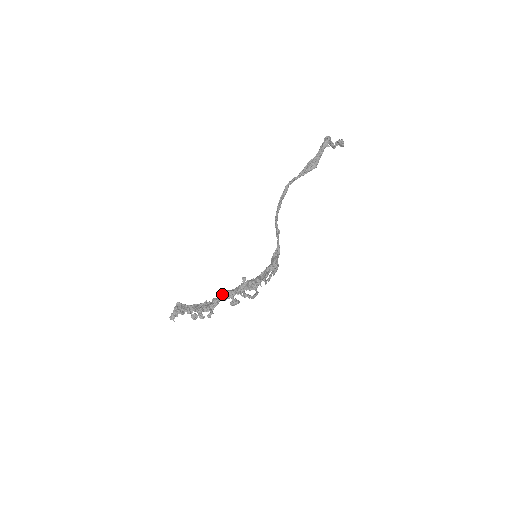
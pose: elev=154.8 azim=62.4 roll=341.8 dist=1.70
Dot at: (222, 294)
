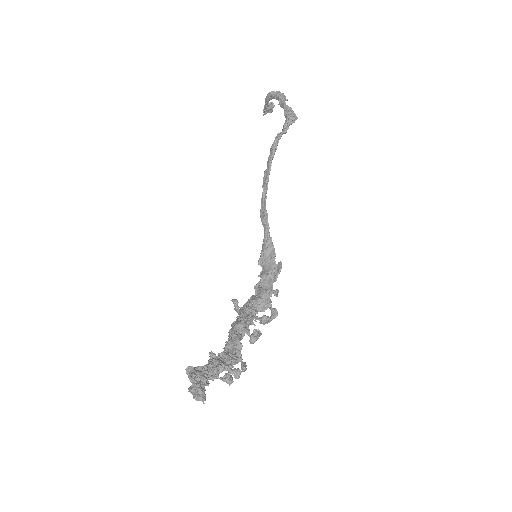
Dot at: (236, 329)
